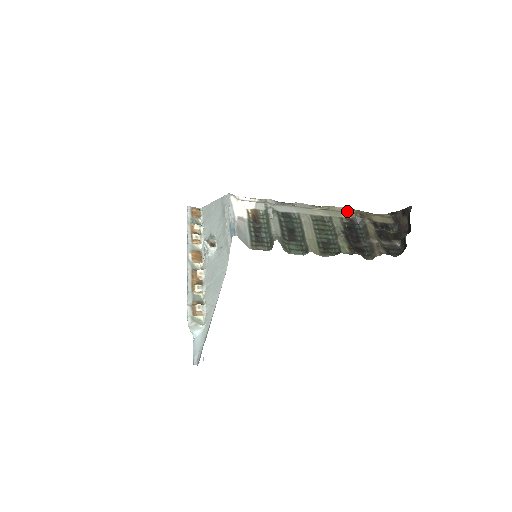
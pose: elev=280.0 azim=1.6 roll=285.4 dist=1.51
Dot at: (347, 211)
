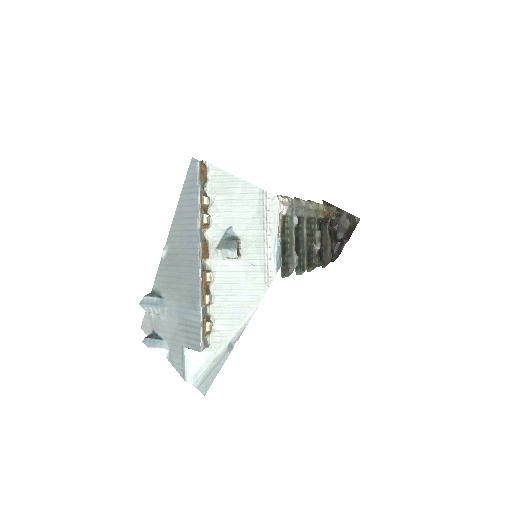
Dot at: (323, 210)
